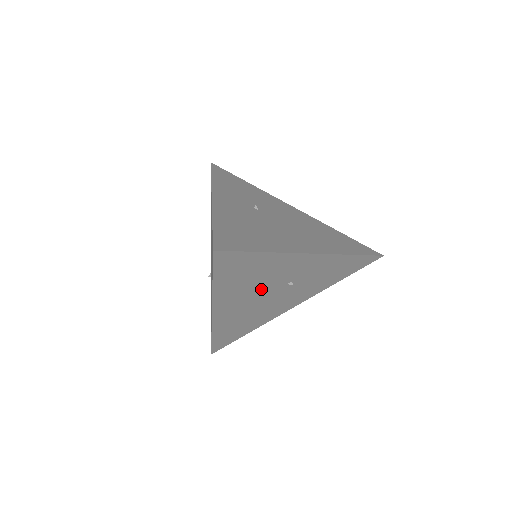
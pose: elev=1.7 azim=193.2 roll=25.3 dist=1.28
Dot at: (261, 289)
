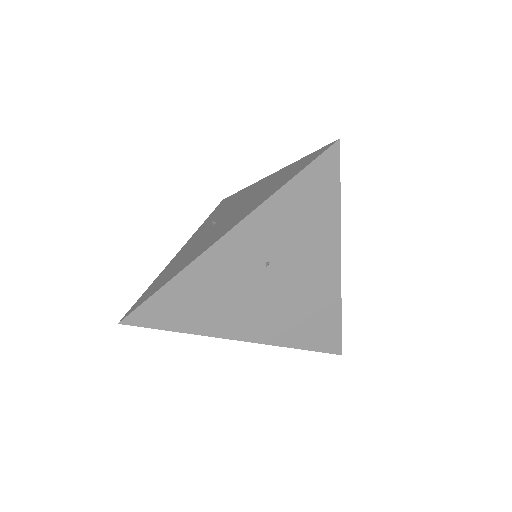
Dot at: occluded
